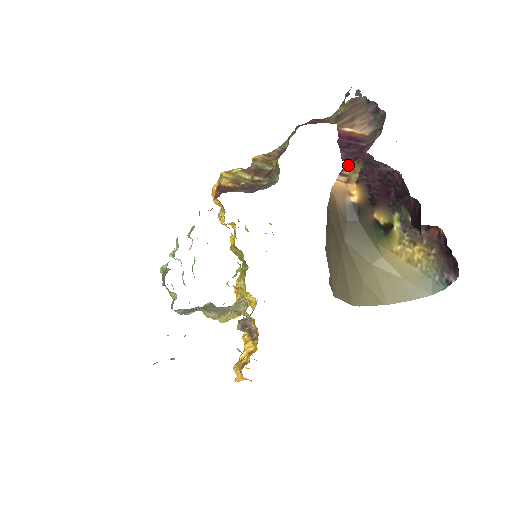
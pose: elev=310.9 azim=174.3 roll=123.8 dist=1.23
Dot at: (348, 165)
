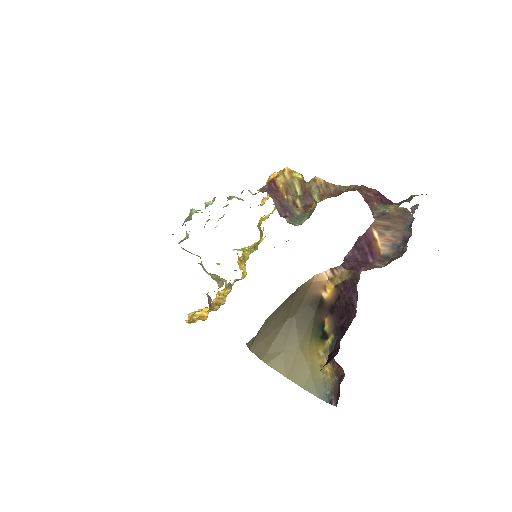
Dot at: (342, 268)
